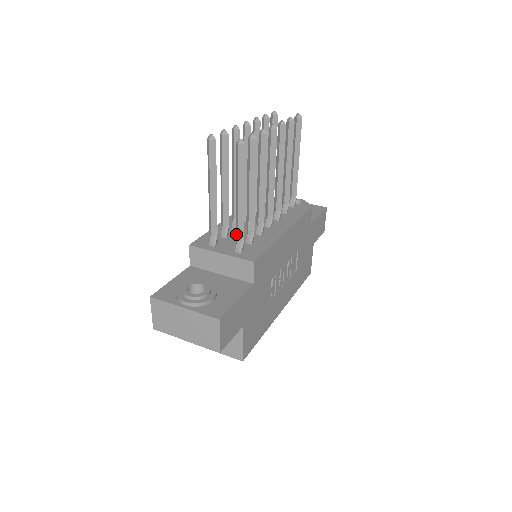
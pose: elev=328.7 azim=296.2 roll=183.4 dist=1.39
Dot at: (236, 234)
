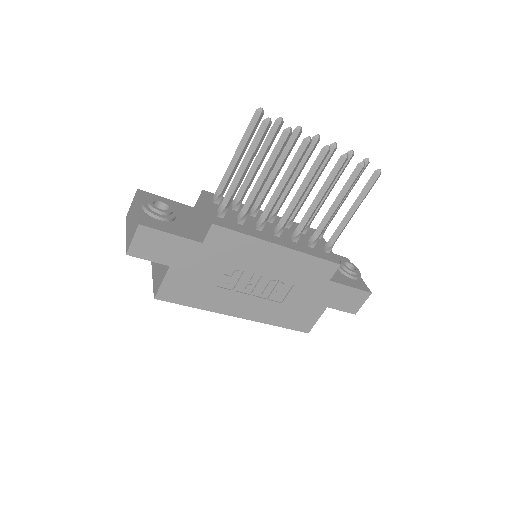
Dot at: (225, 198)
